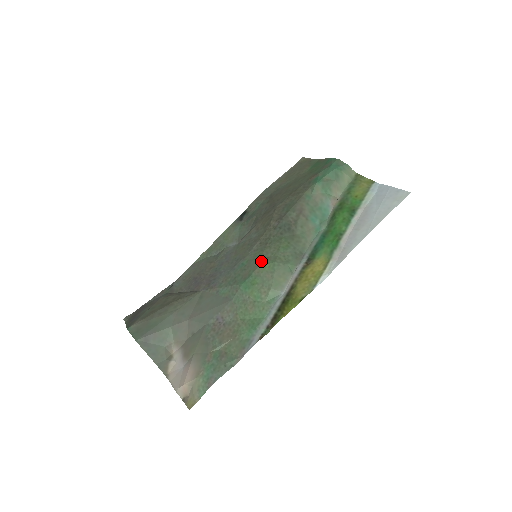
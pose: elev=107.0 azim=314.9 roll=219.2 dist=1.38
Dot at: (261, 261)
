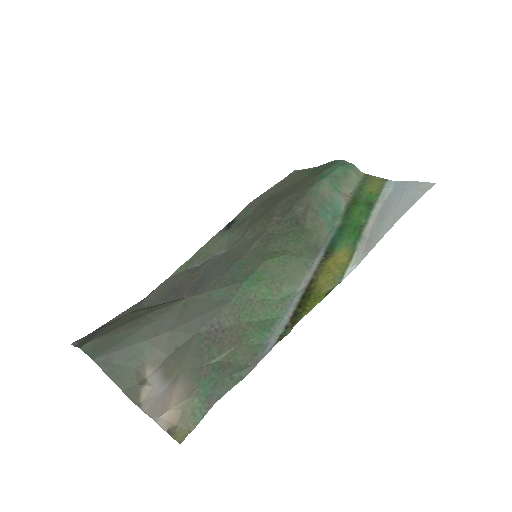
Dot at: (266, 256)
